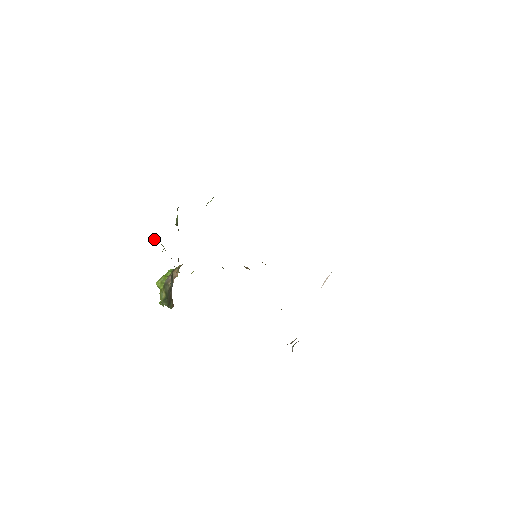
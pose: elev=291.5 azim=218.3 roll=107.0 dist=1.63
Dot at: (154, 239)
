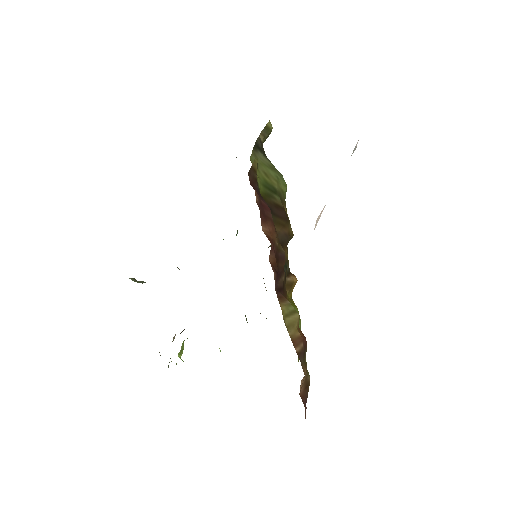
Dot at: (132, 279)
